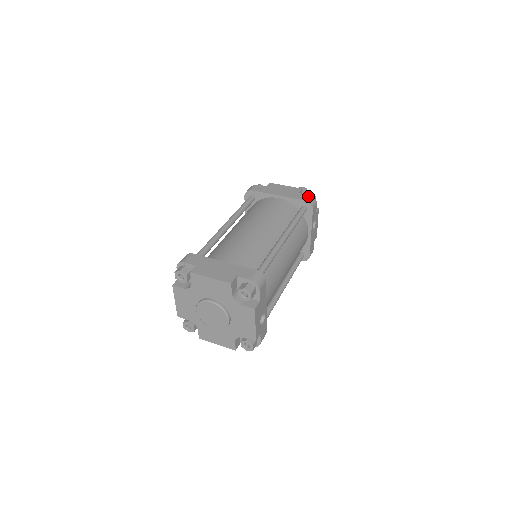
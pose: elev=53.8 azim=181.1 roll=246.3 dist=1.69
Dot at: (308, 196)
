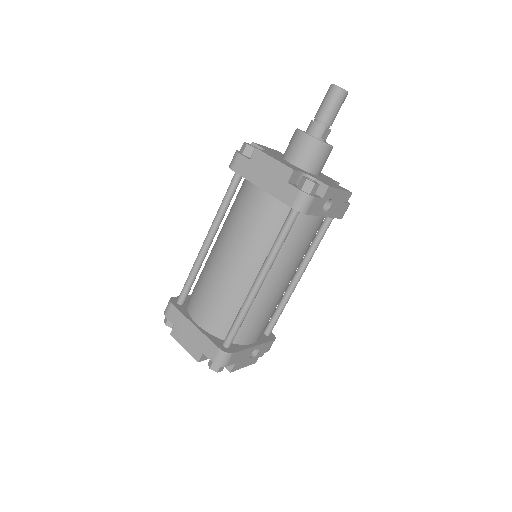
Dot at: (297, 195)
